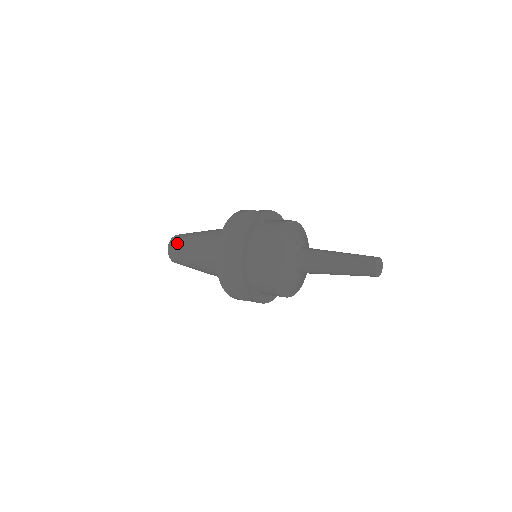
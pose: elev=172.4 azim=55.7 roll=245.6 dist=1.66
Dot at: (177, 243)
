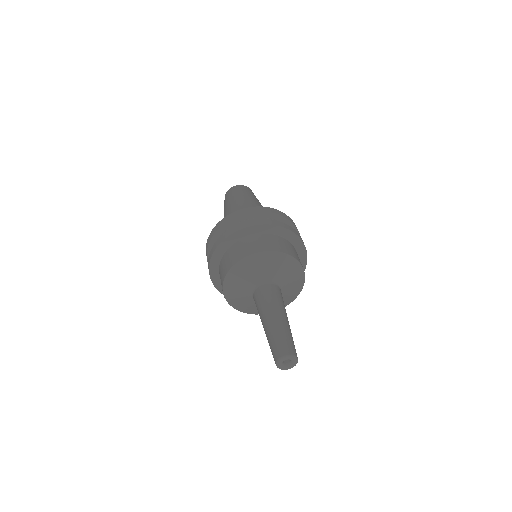
Dot at: (233, 192)
